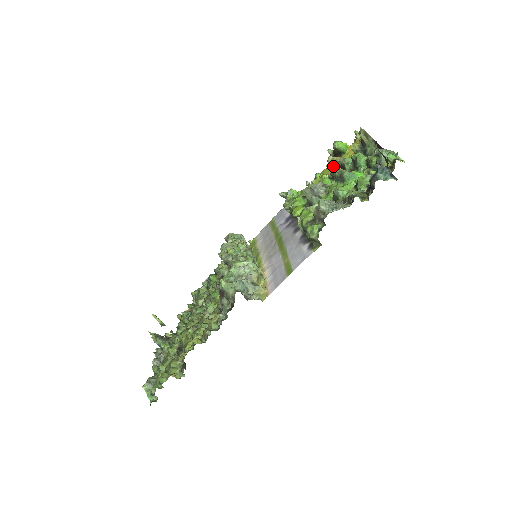
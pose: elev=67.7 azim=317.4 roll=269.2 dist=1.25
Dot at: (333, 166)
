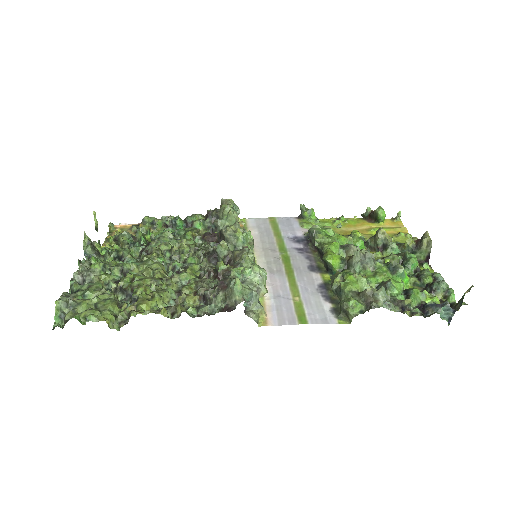
Dot at: (379, 239)
